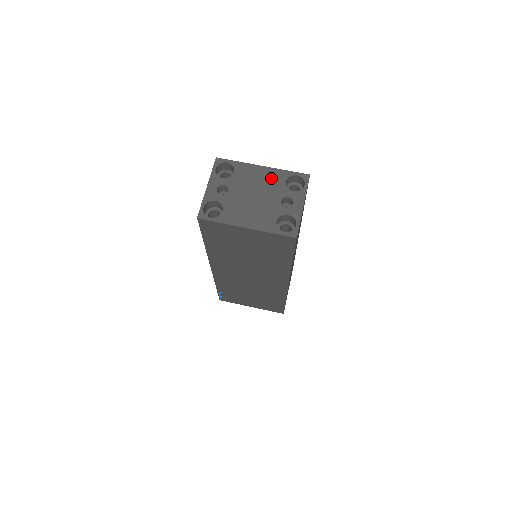
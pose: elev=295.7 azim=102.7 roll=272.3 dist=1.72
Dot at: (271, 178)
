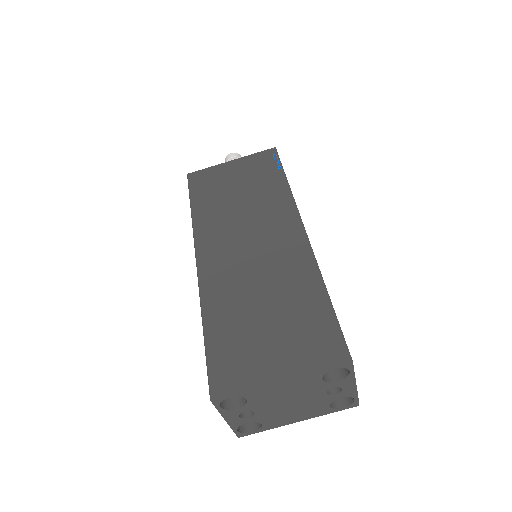
Dot at: (300, 385)
